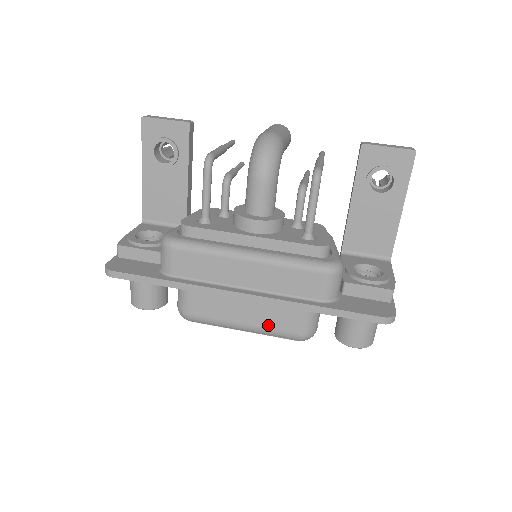
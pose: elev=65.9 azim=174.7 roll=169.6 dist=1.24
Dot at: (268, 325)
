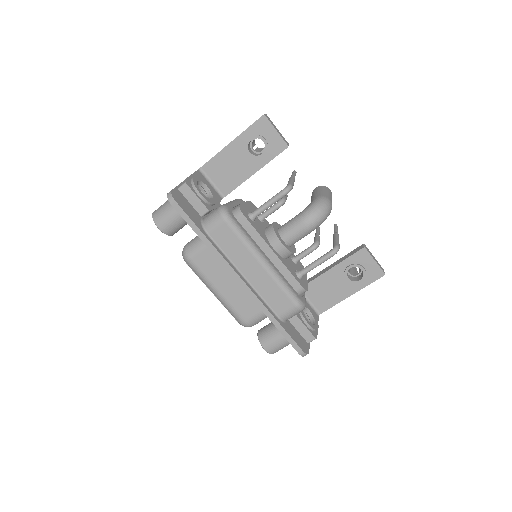
Dot at: (233, 303)
